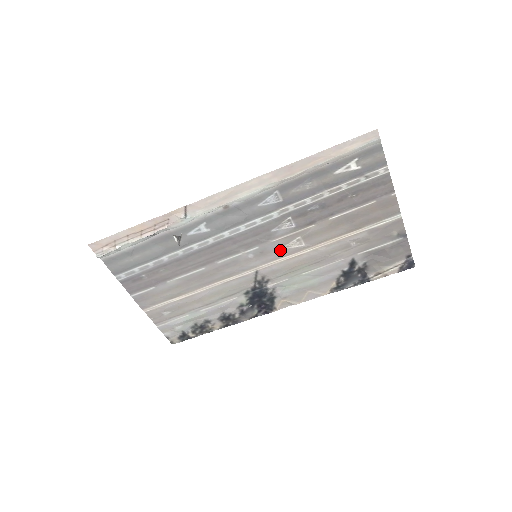
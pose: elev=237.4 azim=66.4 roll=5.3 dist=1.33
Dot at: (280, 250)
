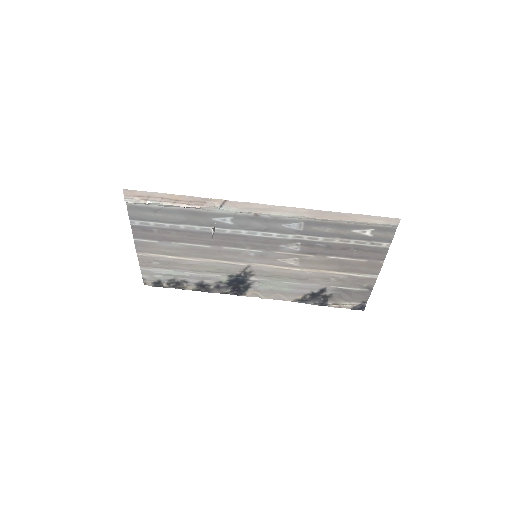
Dot at: (277, 260)
